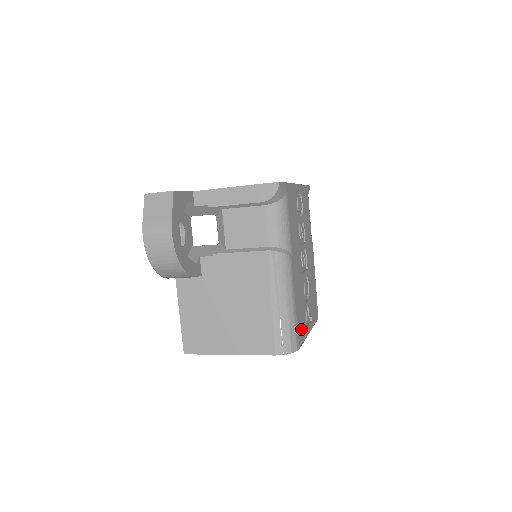
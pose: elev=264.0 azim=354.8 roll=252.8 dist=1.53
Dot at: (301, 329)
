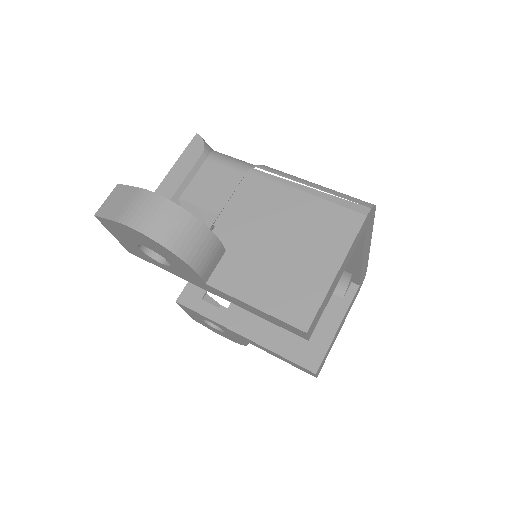
Dot at: occluded
